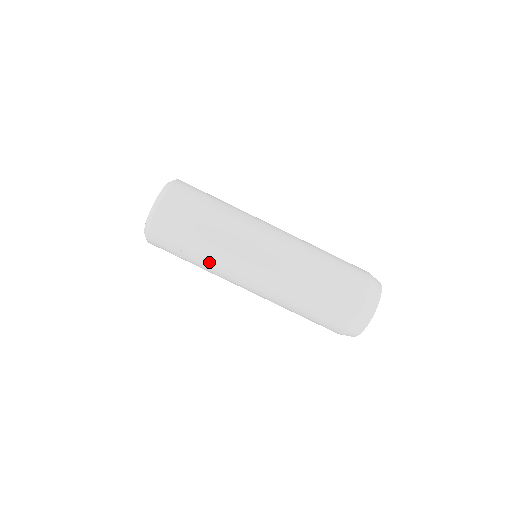
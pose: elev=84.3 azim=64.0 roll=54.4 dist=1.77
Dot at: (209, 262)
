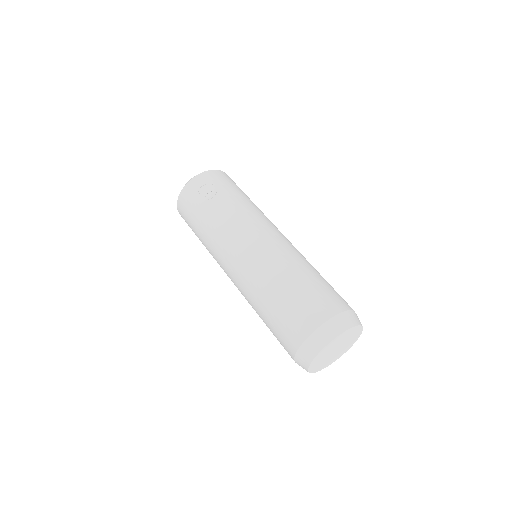
Dot at: (233, 210)
